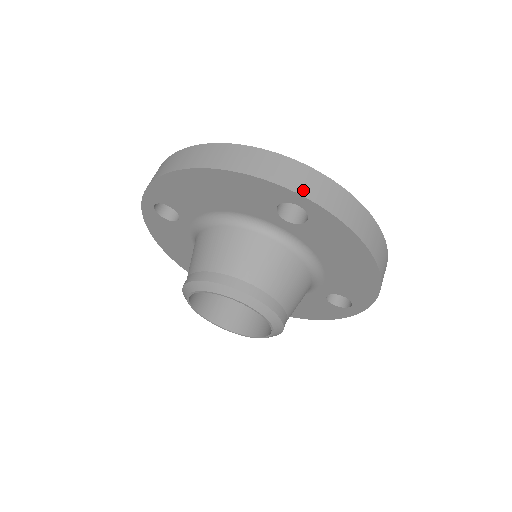
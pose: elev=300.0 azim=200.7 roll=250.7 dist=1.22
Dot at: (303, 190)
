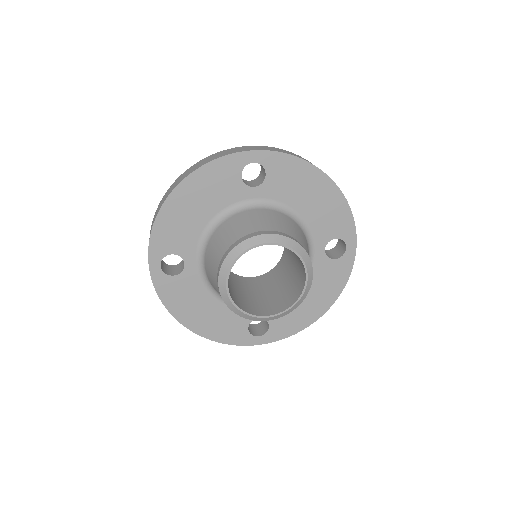
Dot at: (248, 150)
